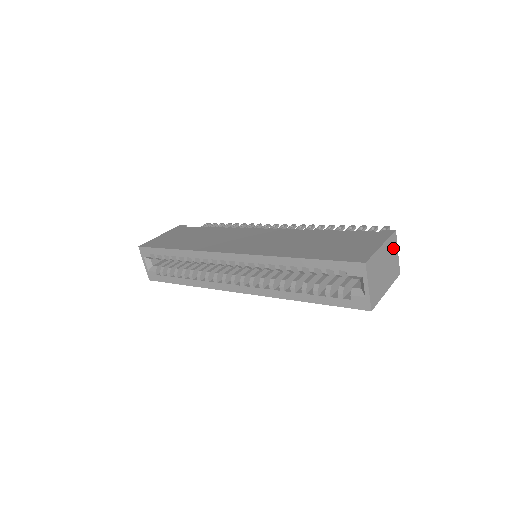
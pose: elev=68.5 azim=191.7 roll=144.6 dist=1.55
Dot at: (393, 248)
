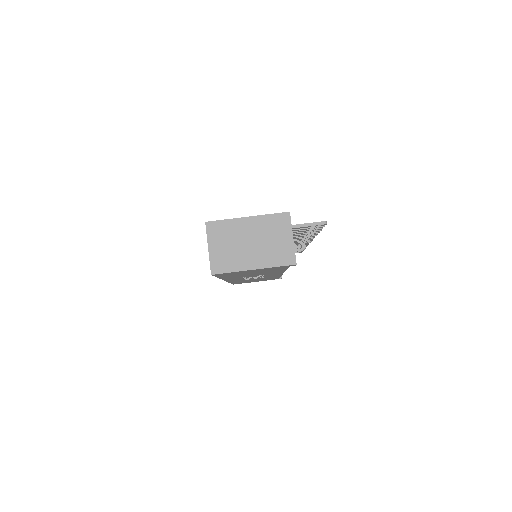
Dot at: (280, 229)
